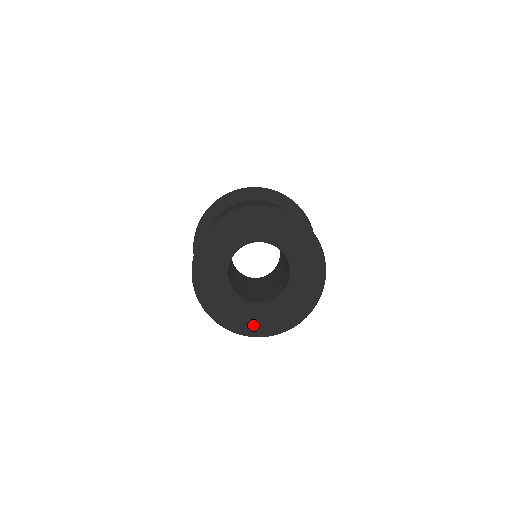
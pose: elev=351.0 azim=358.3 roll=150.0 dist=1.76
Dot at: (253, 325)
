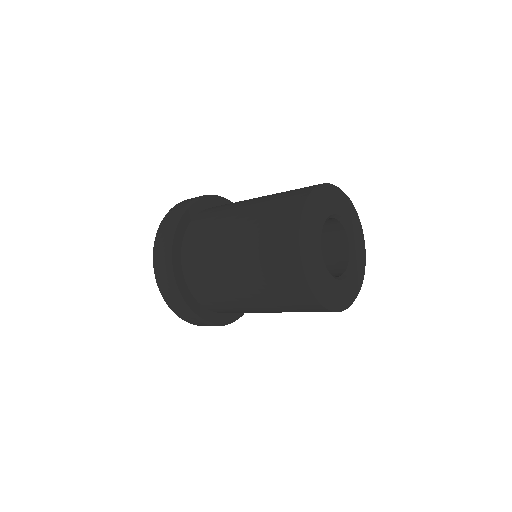
Dot at: (337, 298)
